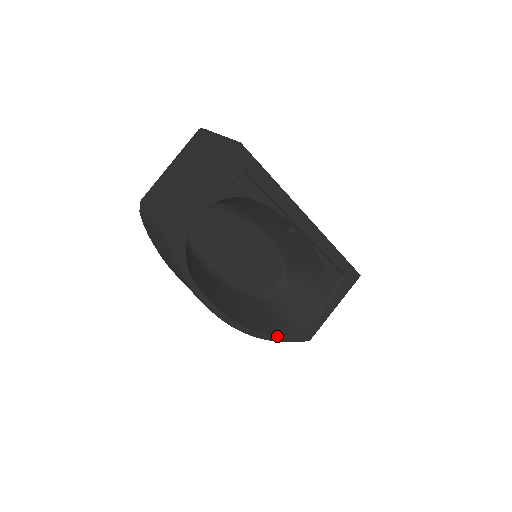
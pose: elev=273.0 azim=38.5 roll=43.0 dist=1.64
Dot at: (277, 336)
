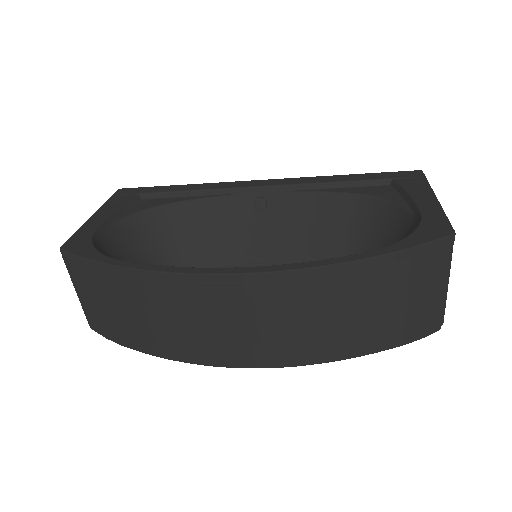
Dot at: (364, 254)
